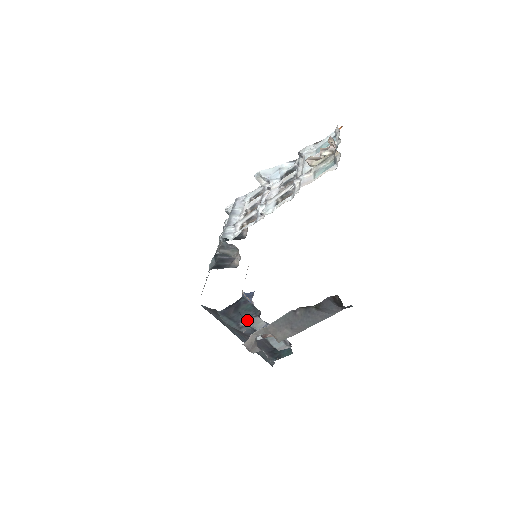
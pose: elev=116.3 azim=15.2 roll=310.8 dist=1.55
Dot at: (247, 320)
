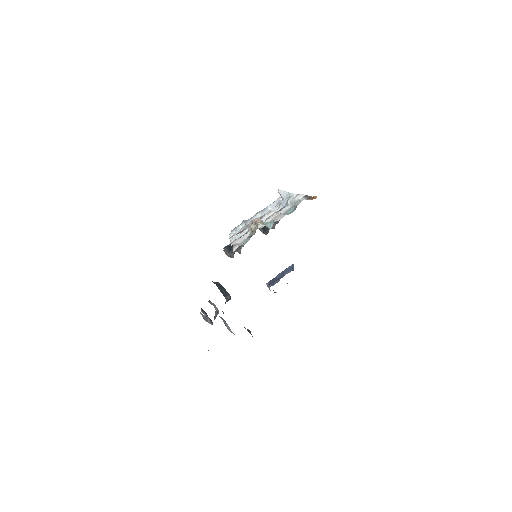
Dot at: occluded
